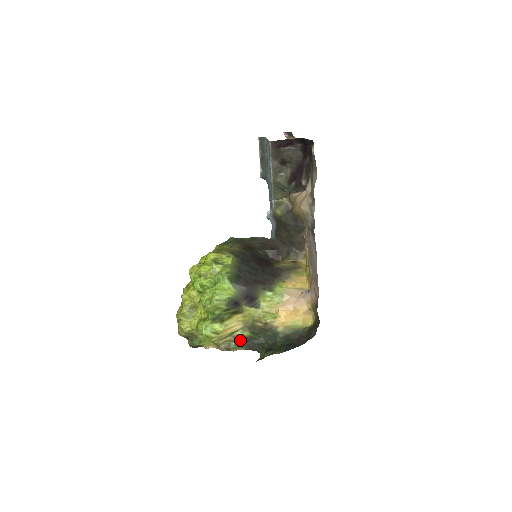
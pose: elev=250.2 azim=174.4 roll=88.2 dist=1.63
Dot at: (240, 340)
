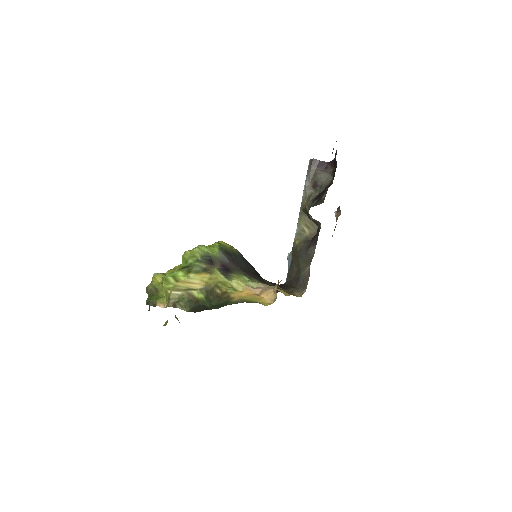
Dot at: (191, 301)
